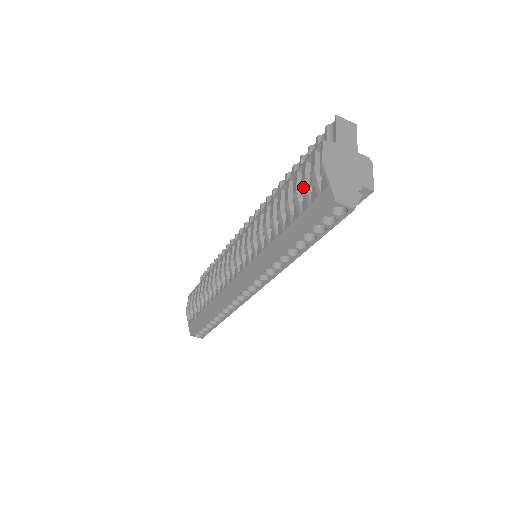
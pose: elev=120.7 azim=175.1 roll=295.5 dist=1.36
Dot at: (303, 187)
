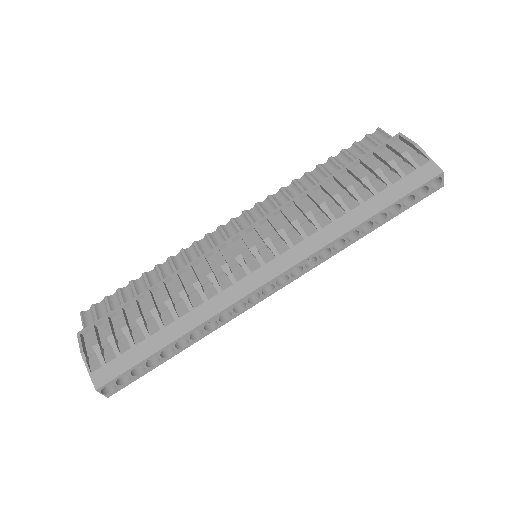
Dot at: (391, 163)
